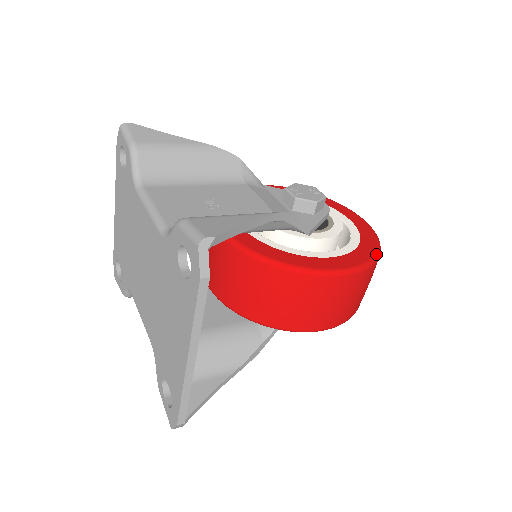
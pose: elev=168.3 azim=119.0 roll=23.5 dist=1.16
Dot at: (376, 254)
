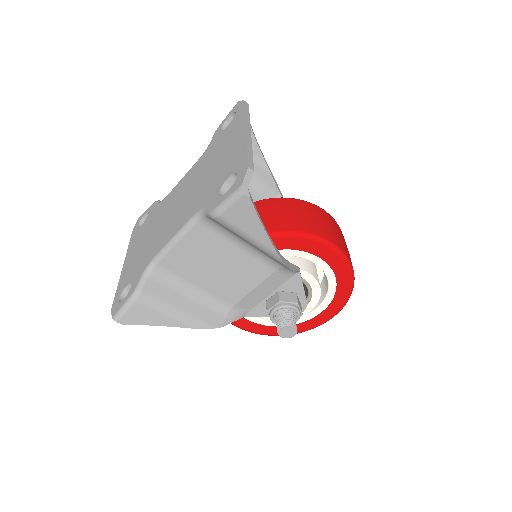
Dot at: occluded
